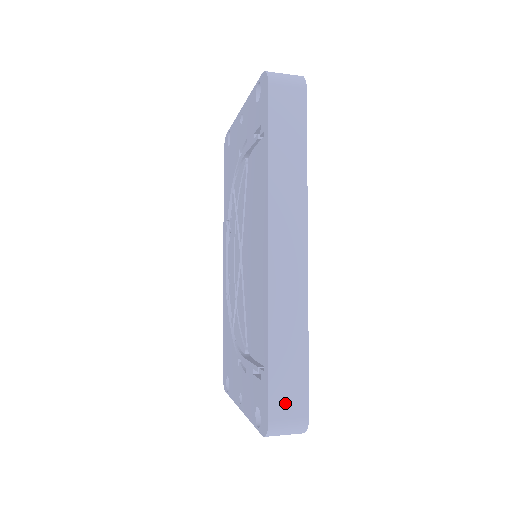
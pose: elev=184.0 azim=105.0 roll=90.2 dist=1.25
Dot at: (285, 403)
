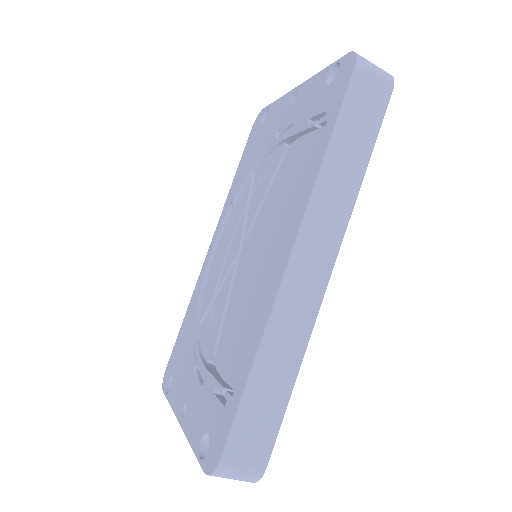
Dot at: (246, 444)
